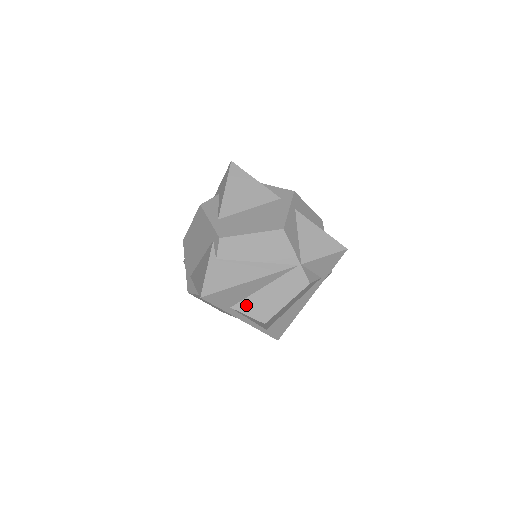
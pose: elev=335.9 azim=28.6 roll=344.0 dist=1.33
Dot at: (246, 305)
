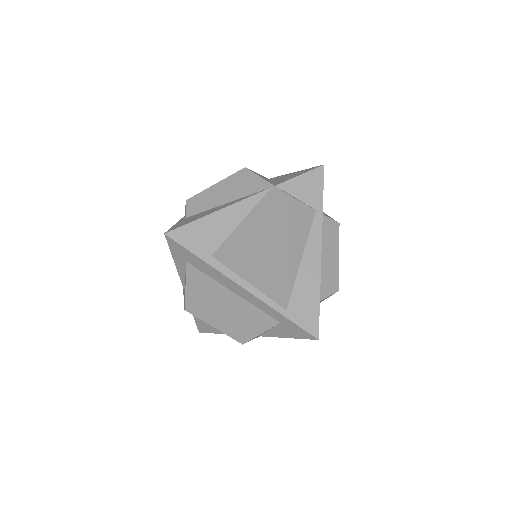
Dot at: (228, 246)
